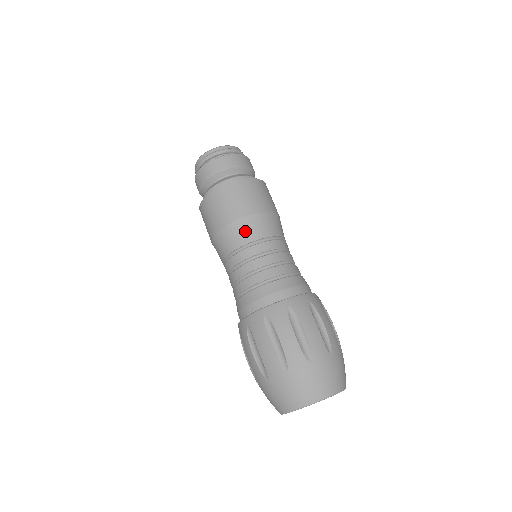
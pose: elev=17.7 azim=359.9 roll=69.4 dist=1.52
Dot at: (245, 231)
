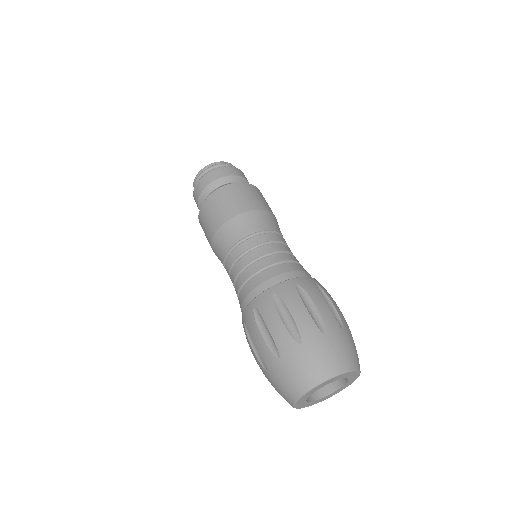
Dot at: (264, 220)
